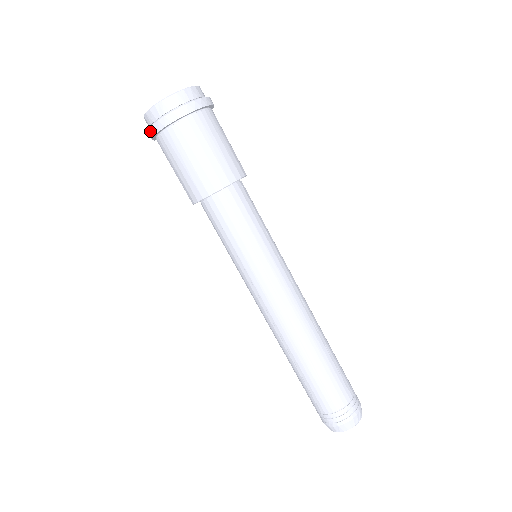
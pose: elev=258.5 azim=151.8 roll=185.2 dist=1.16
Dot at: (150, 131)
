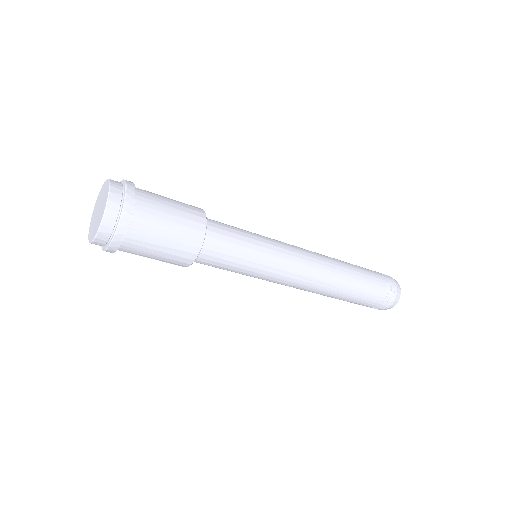
Dot at: occluded
